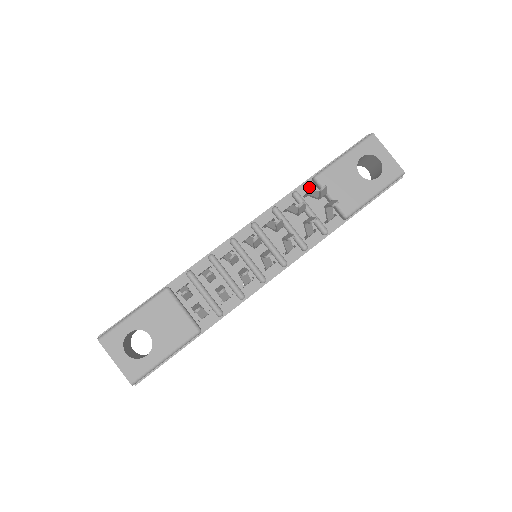
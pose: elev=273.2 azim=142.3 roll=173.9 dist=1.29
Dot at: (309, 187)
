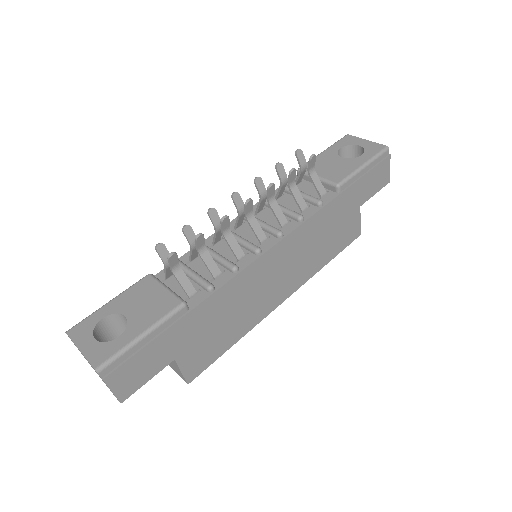
Dot at: occluded
